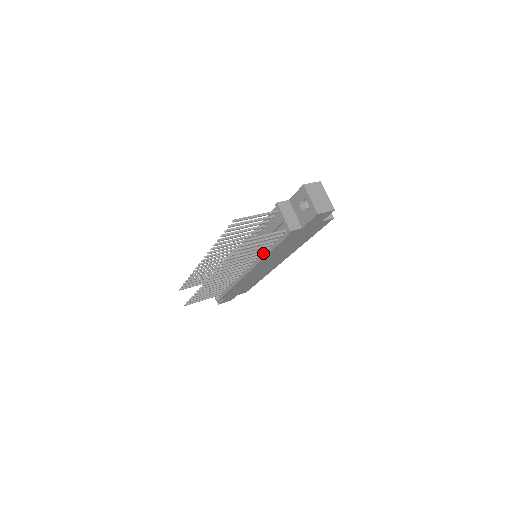
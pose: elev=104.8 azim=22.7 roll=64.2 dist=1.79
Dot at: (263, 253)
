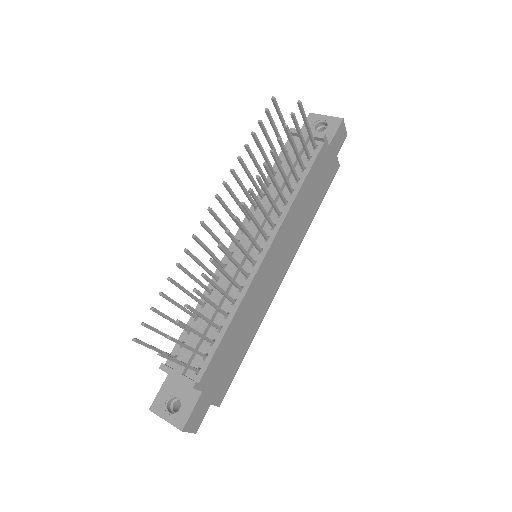
Dot at: (286, 203)
